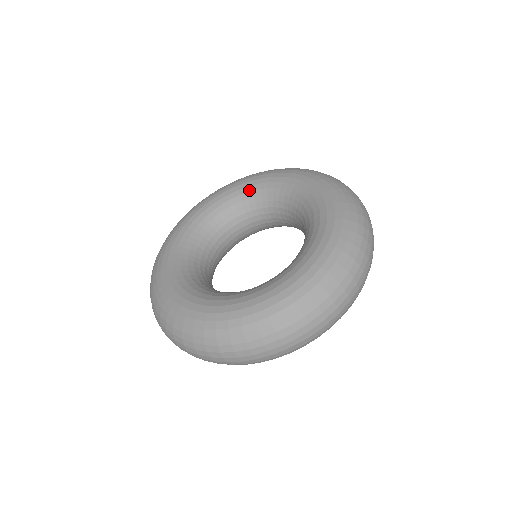
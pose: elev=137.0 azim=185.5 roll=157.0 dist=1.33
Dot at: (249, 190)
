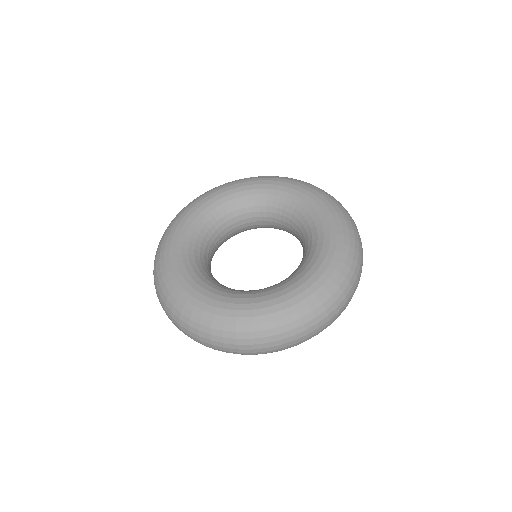
Dot at: (223, 202)
